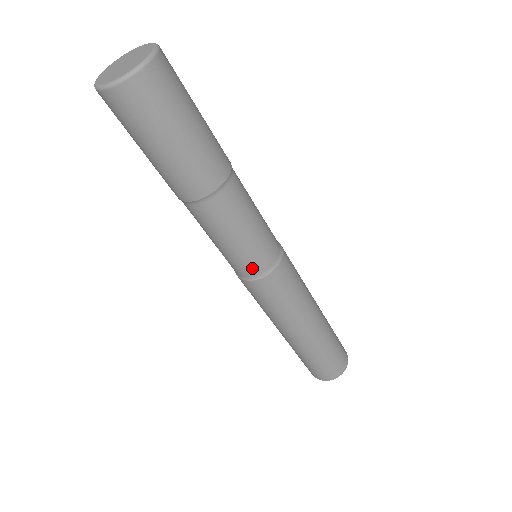
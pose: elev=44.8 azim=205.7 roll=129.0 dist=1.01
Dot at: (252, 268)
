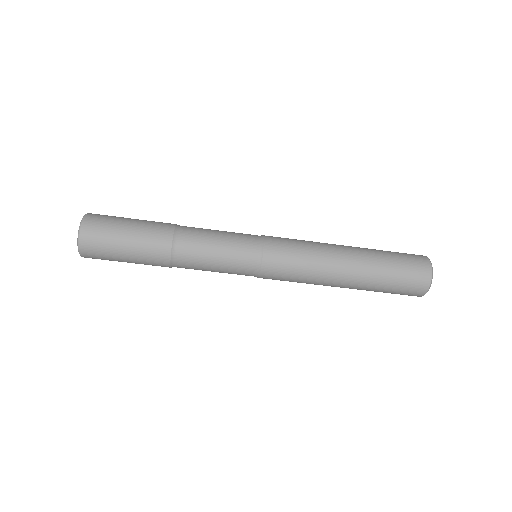
Dot at: (250, 250)
